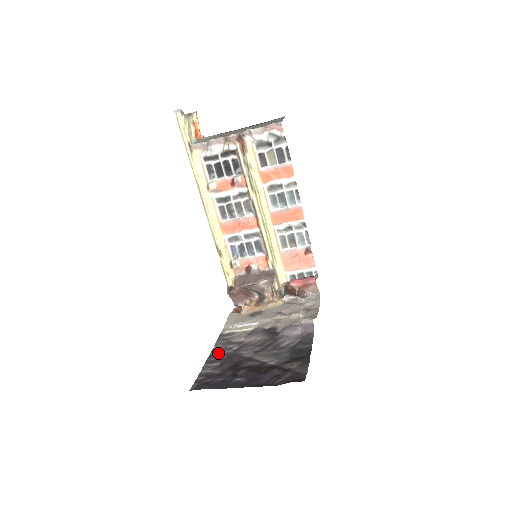
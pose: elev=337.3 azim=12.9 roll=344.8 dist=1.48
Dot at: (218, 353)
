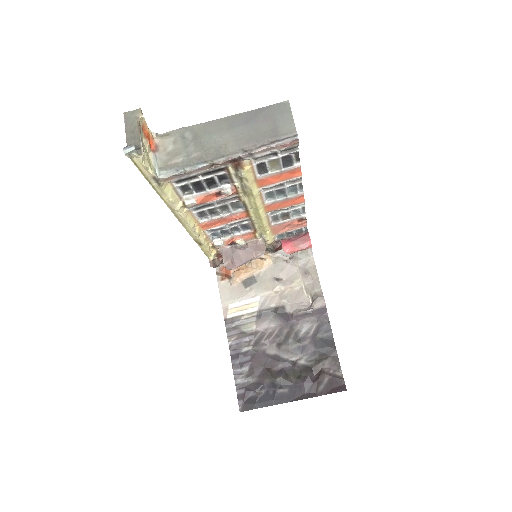
Dot at: (239, 352)
